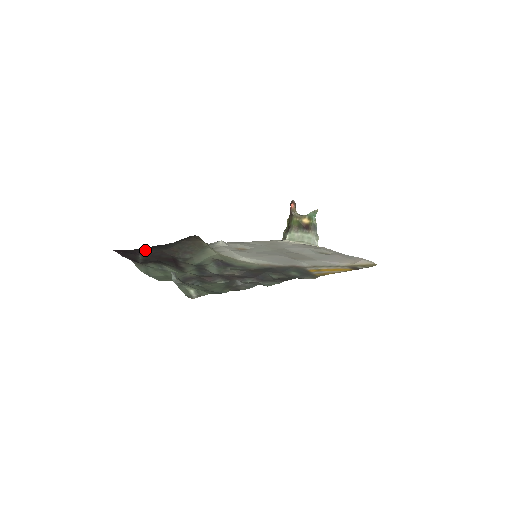
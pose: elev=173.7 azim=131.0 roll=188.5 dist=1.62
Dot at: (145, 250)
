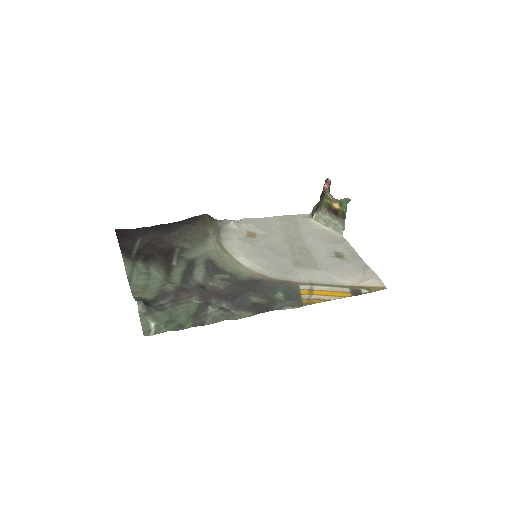
Dot at: (147, 232)
